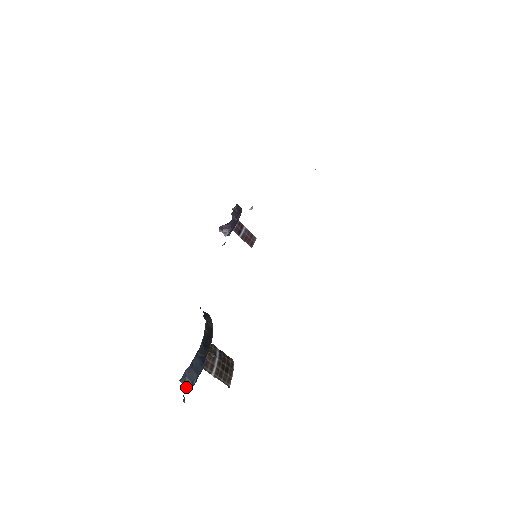
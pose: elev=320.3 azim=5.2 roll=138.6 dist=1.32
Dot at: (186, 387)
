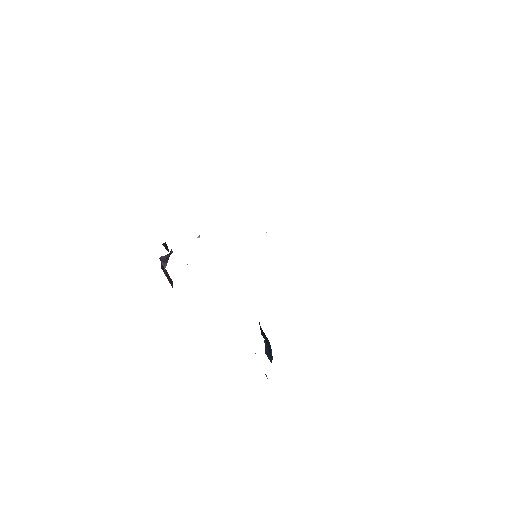
Dot at: (269, 359)
